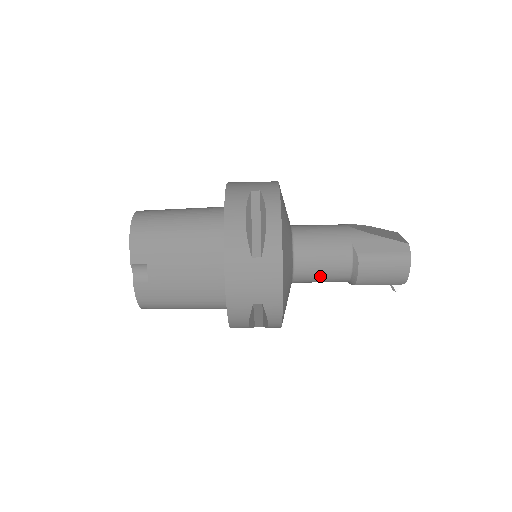
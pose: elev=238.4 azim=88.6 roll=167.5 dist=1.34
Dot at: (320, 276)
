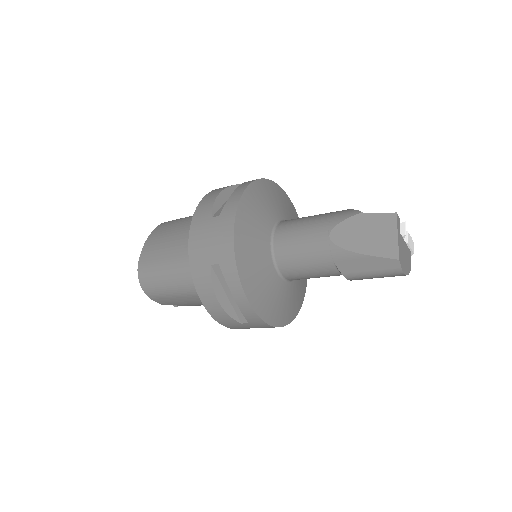
Dot at: occluded
